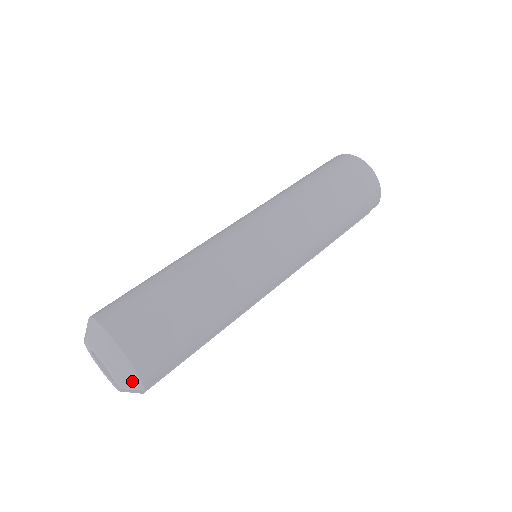
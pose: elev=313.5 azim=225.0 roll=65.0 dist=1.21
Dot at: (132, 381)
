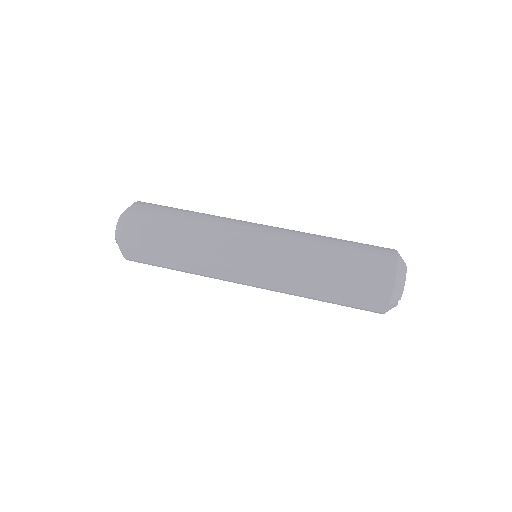
Dot at: (118, 236)
